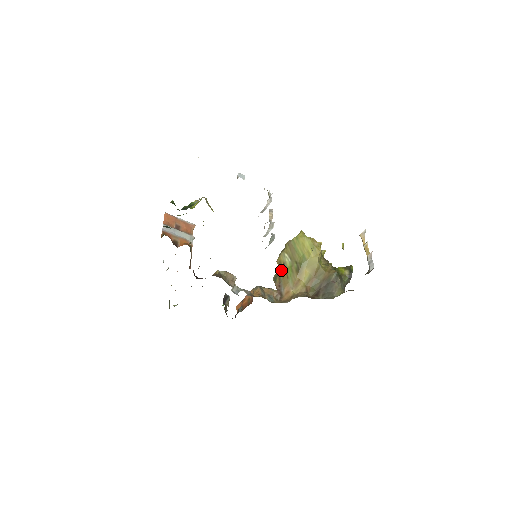
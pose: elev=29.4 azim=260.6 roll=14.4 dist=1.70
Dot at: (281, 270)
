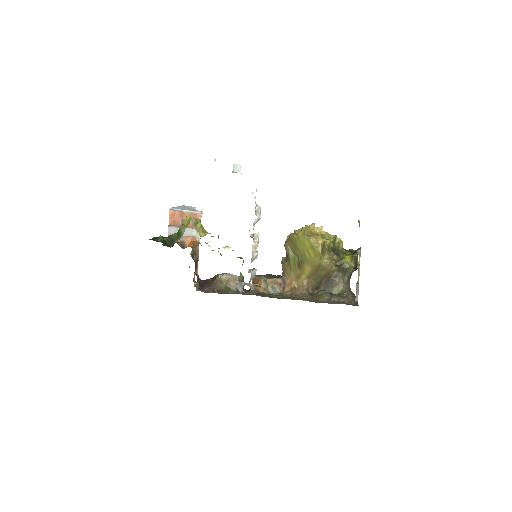
Dot at: (287, 257)
